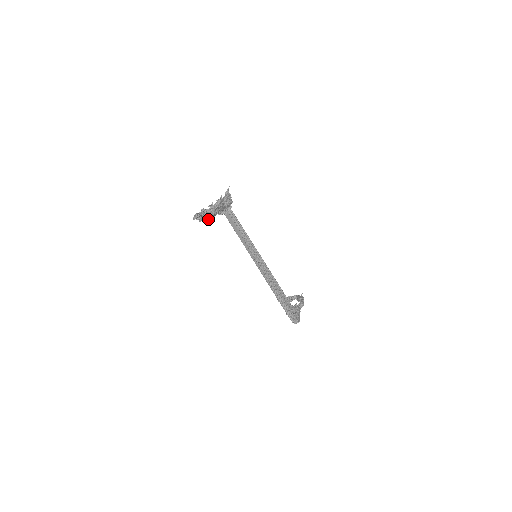
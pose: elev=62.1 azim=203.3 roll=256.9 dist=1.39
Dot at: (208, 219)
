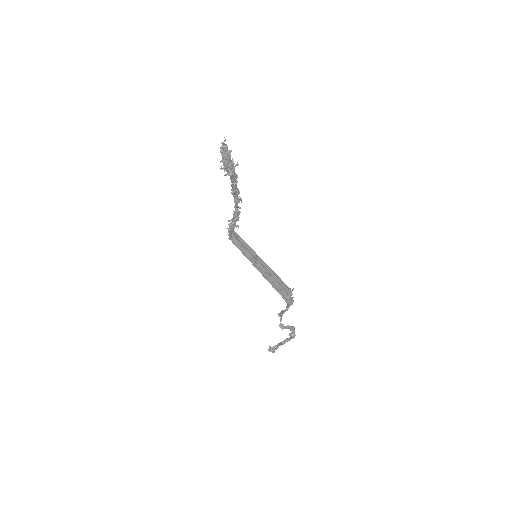
Dot at: (228, 165)
